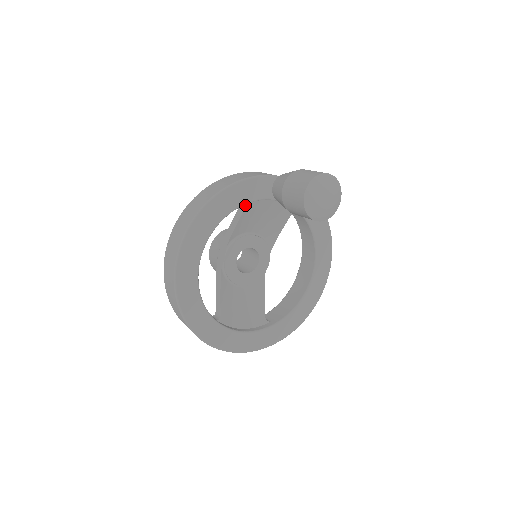
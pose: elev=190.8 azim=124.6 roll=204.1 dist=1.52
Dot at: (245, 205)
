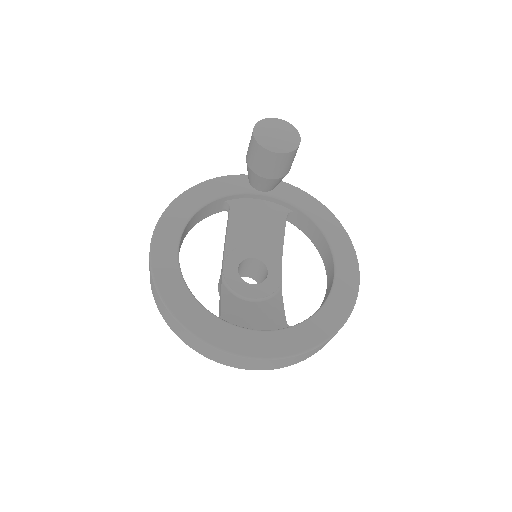
Dot at: (229, 206)
